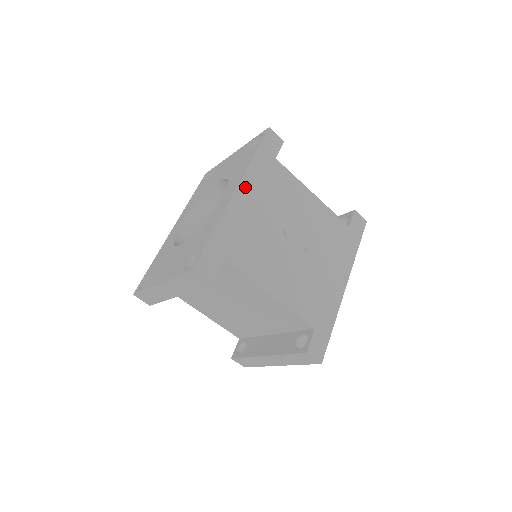
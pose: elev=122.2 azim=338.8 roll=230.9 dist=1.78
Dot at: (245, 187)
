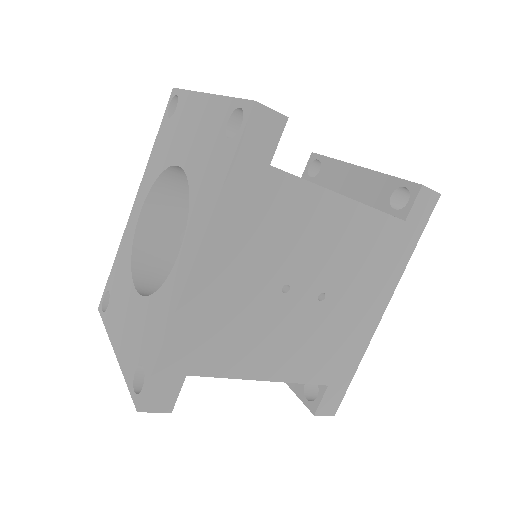
Dot at: (210, 251)
